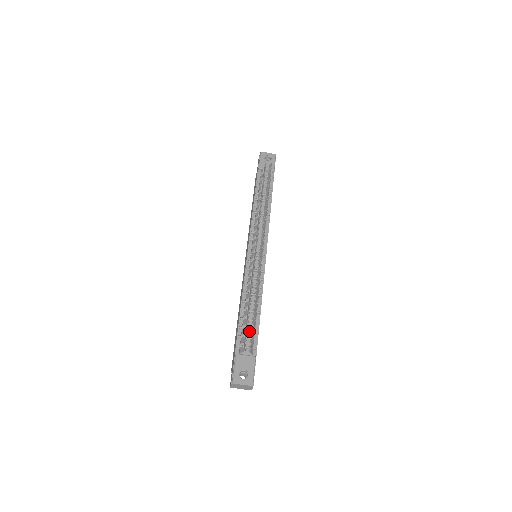
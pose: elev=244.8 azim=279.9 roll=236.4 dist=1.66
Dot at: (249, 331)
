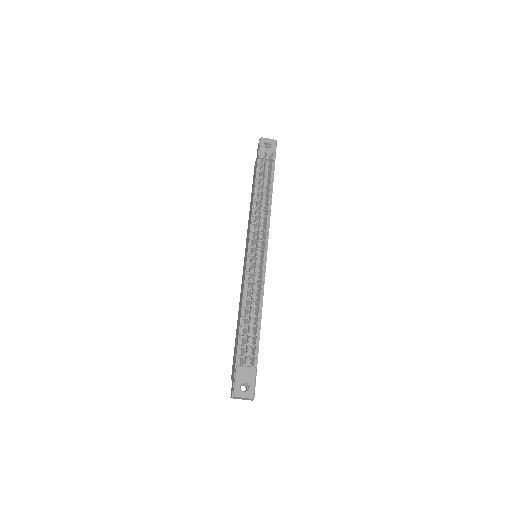
Dot at: (250, 340)
